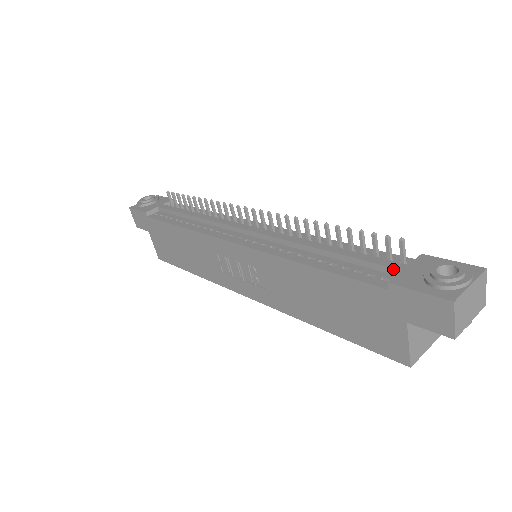
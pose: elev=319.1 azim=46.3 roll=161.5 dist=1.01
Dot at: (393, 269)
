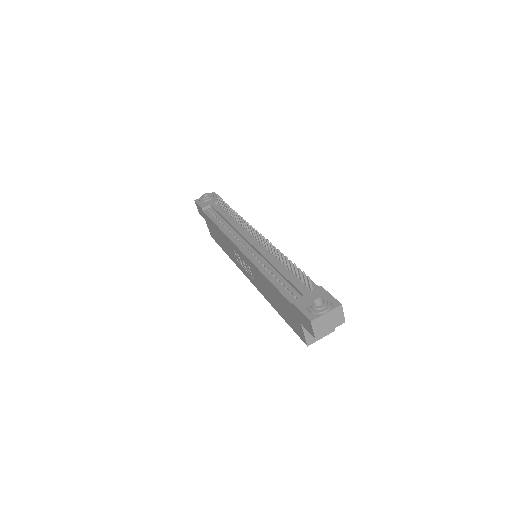
Dot at: (301, 293)
